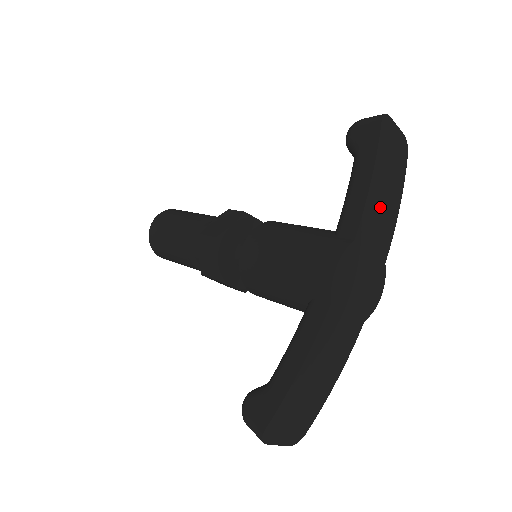
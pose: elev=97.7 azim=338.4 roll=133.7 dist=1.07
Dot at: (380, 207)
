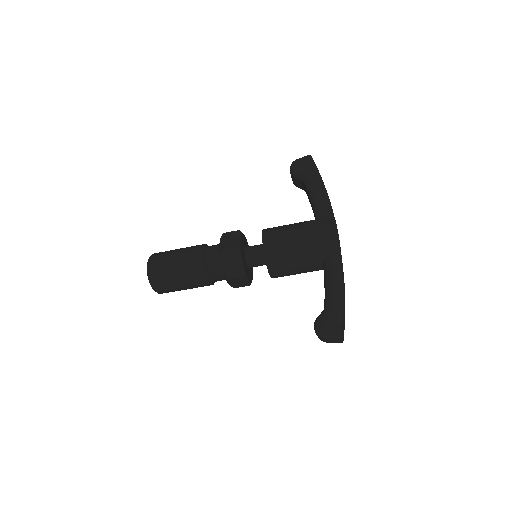
Dot at: occluded
